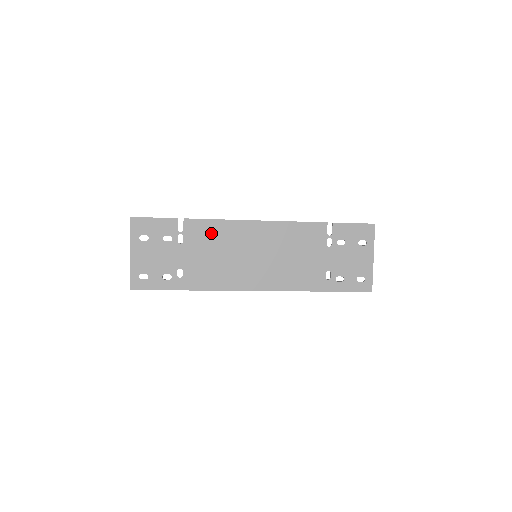
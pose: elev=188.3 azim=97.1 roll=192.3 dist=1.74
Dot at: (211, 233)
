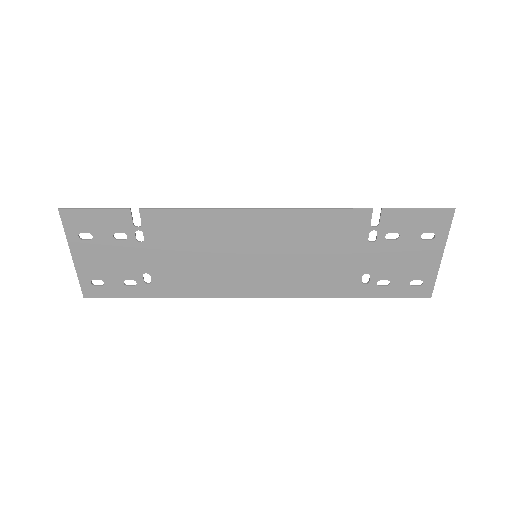
Dot at: (184, 228)
